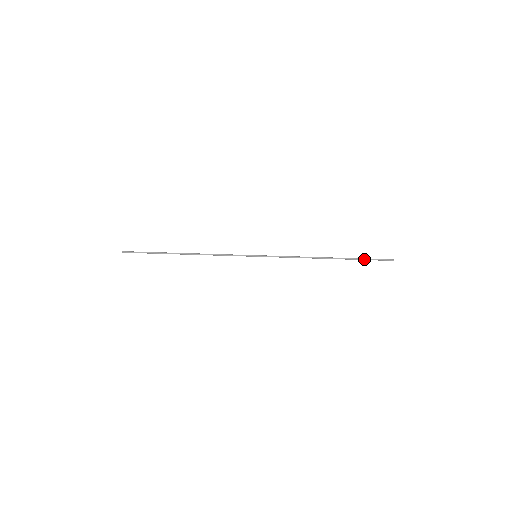
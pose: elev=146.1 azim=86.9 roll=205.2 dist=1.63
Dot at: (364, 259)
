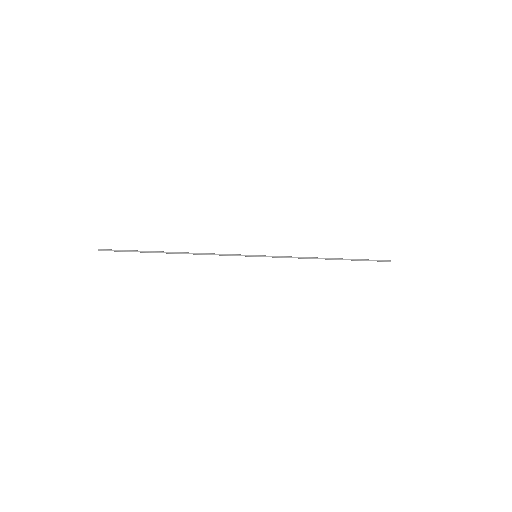
Dot at: (364, 260)
